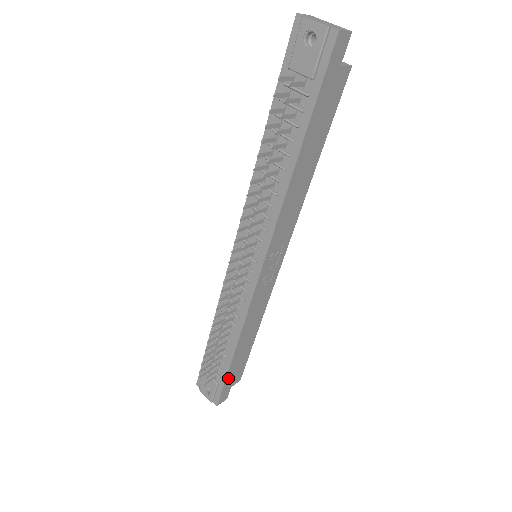
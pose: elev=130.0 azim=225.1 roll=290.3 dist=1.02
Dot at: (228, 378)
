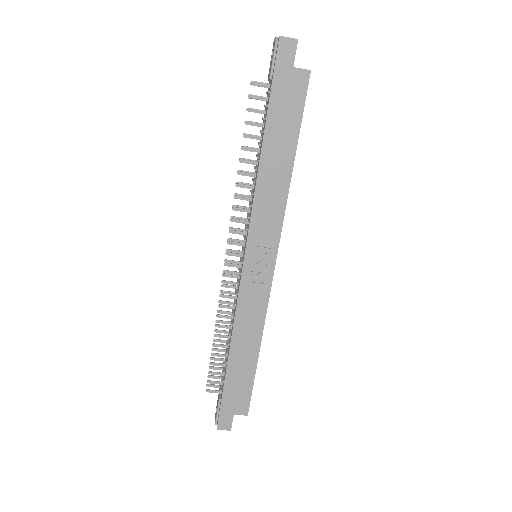
Dot at: (227, 394)
